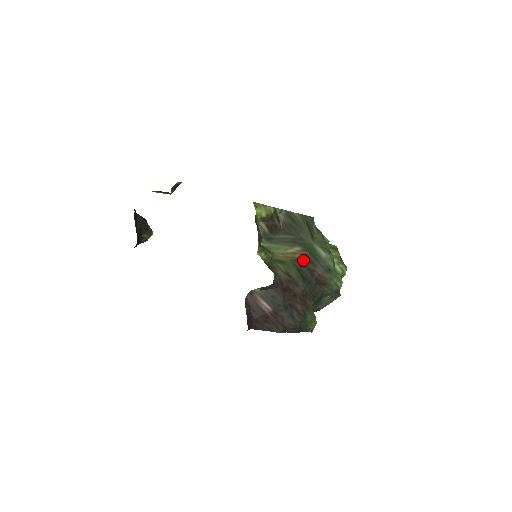
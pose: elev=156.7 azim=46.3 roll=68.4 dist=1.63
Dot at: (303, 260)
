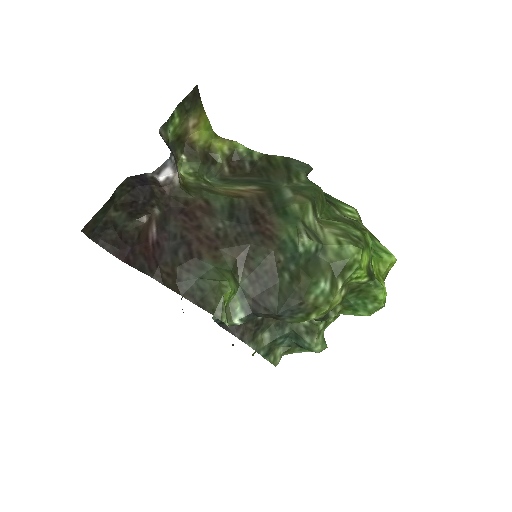
Dot at: (250, 198)
